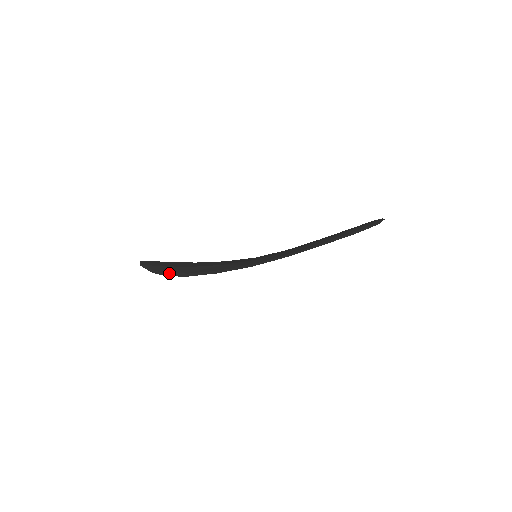
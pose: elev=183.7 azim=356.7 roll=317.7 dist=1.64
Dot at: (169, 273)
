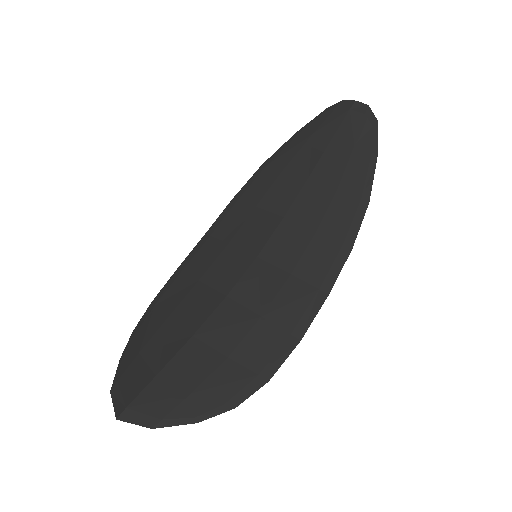
Dot at: (232, 399)
